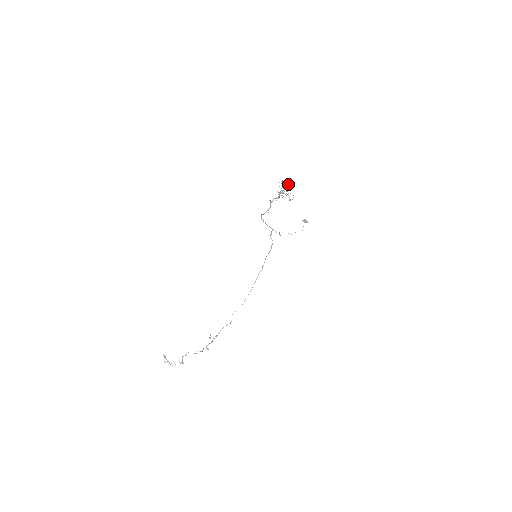
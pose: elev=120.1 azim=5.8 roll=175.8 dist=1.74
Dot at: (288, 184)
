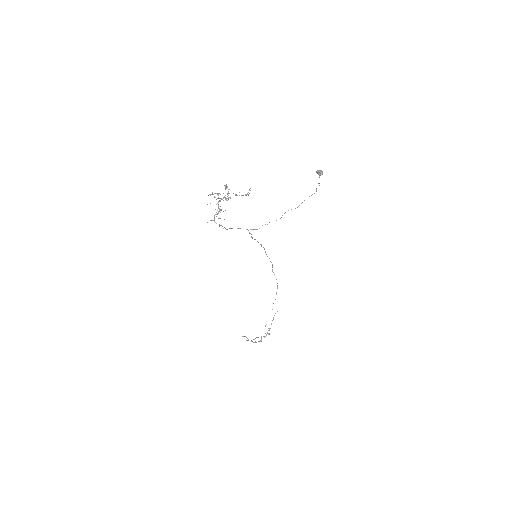
Dot at: (218, 194)
